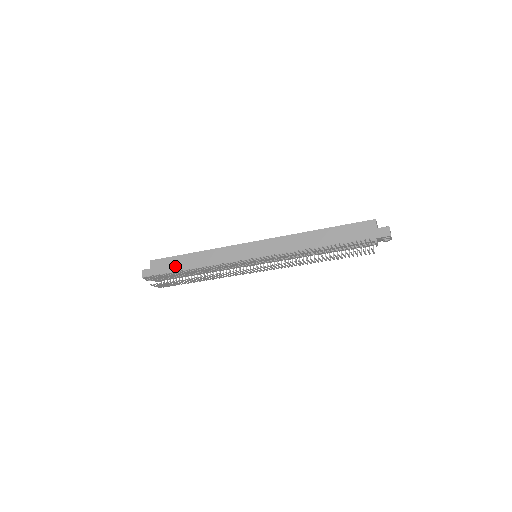
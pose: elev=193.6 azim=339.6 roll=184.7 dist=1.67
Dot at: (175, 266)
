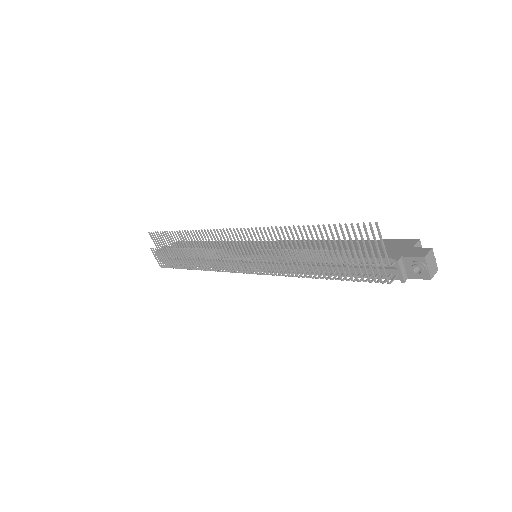
Dot at: (186, 247)
